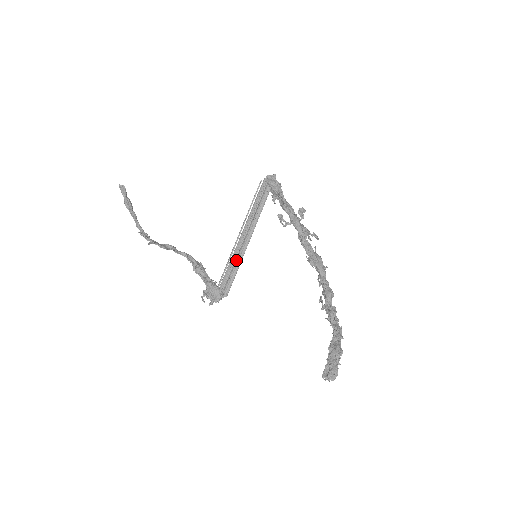
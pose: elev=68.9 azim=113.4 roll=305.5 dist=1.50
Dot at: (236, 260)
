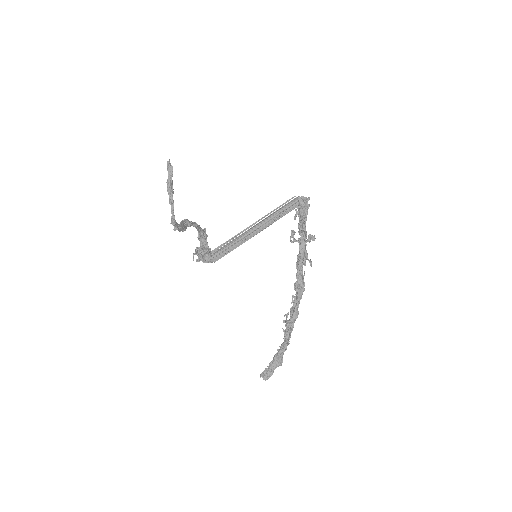
Dot at: (237, 241)
